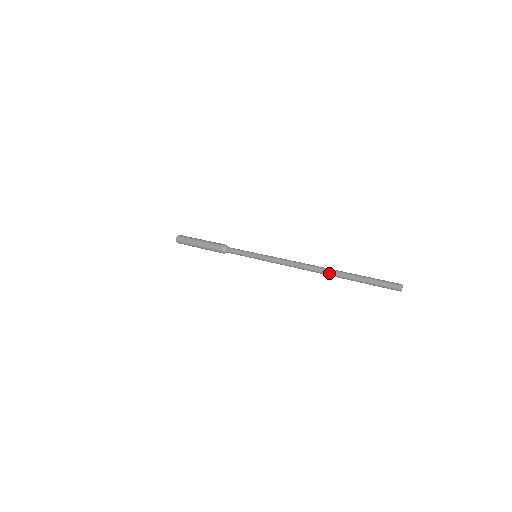
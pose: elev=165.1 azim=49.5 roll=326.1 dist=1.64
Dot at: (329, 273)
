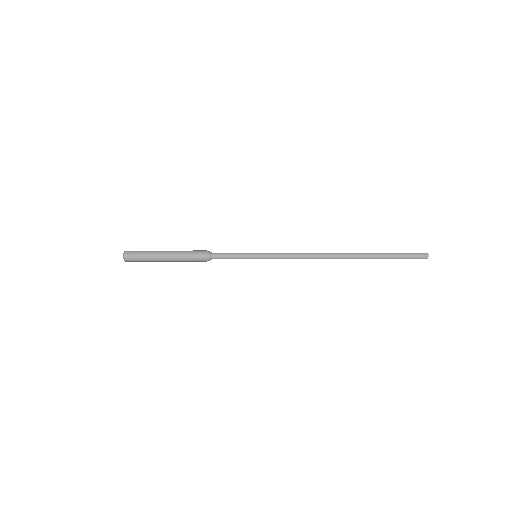
Dot at: (355, 256)
